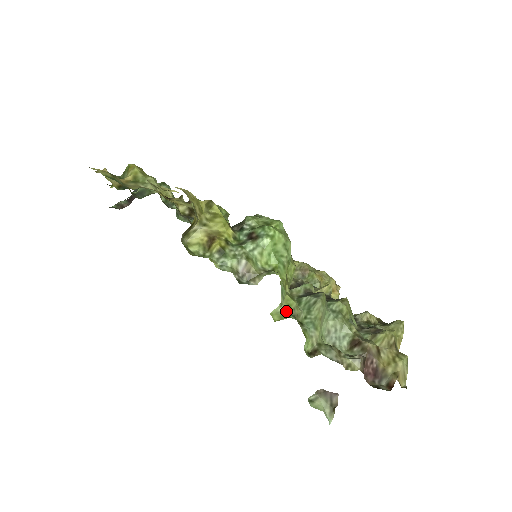
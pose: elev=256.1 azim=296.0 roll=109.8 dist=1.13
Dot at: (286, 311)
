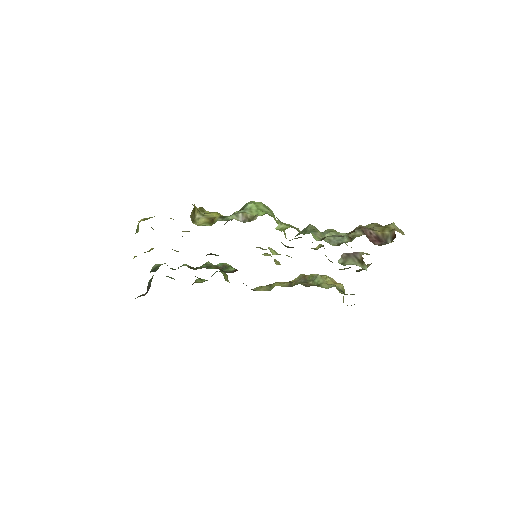
Dot at: (286, 226)
